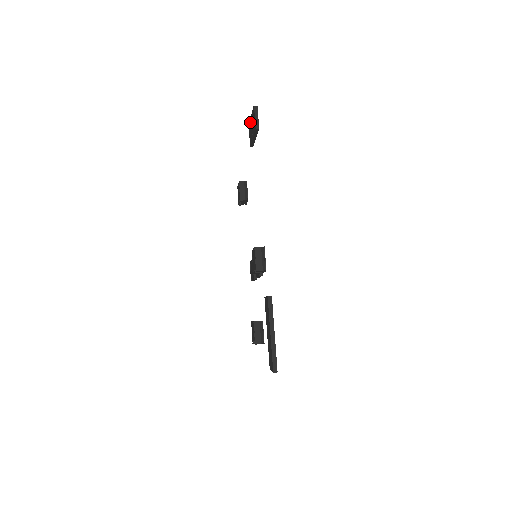
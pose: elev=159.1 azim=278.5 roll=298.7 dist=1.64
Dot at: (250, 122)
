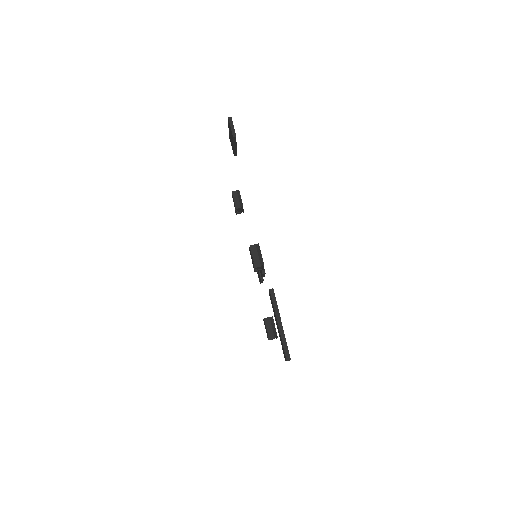
Dot at: (229, 133)
